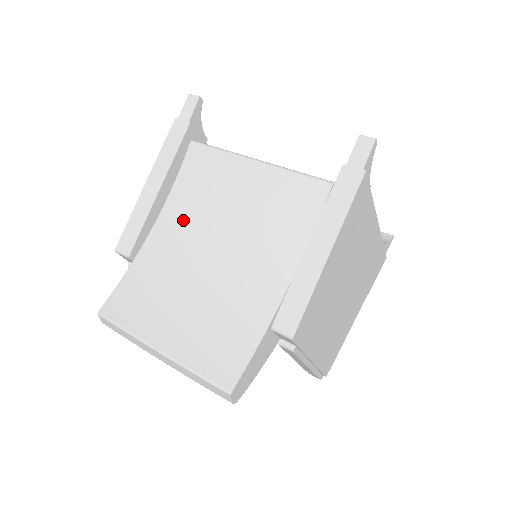
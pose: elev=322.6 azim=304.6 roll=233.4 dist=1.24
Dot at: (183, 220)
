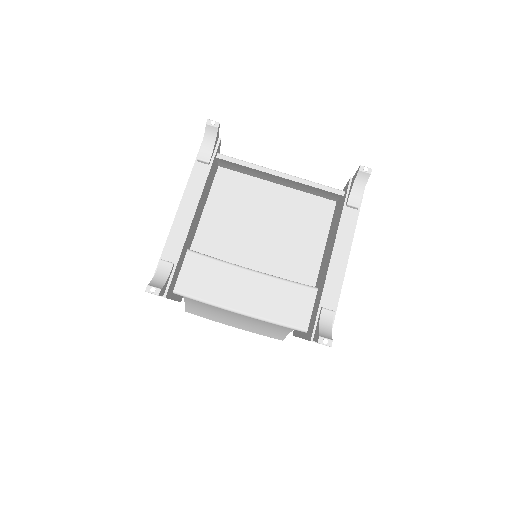
Dot at: occluded
